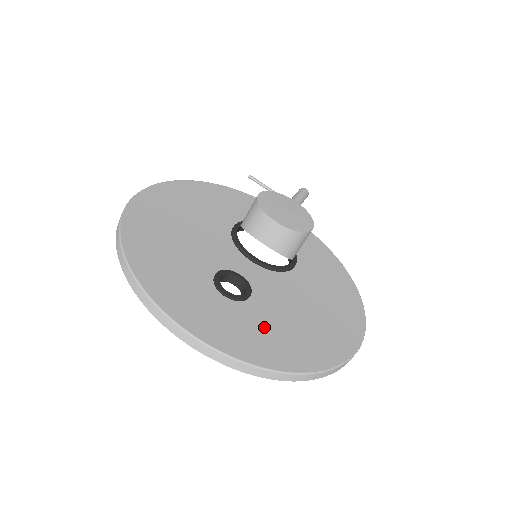
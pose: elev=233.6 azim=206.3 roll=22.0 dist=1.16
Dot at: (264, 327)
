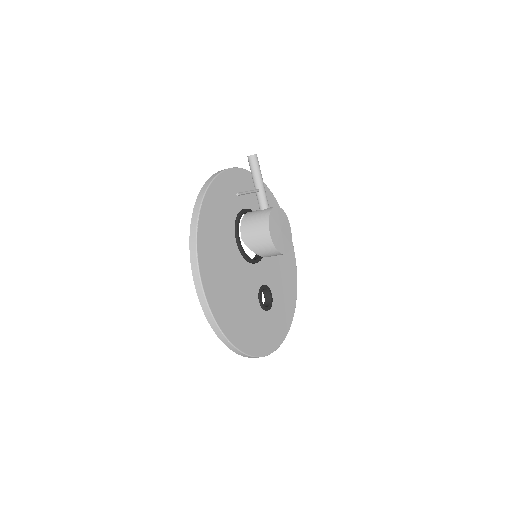
Dot at: (281, 304)
